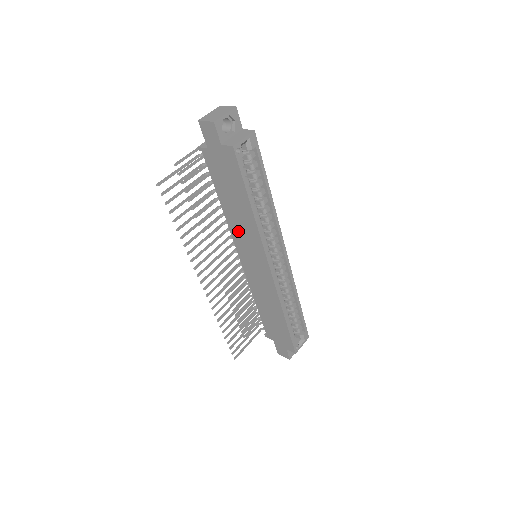
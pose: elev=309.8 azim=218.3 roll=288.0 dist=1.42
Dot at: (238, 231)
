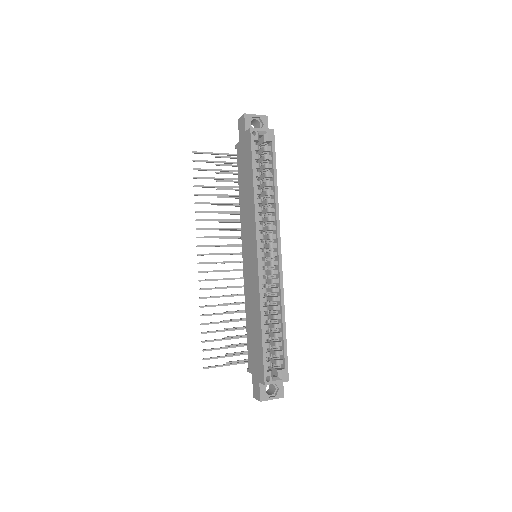
Dot at: (245, 220)
